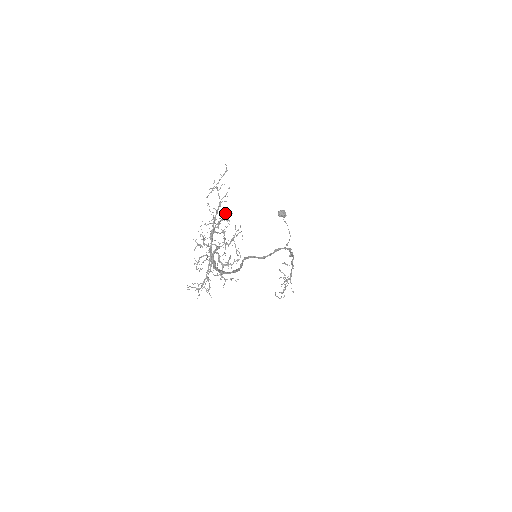
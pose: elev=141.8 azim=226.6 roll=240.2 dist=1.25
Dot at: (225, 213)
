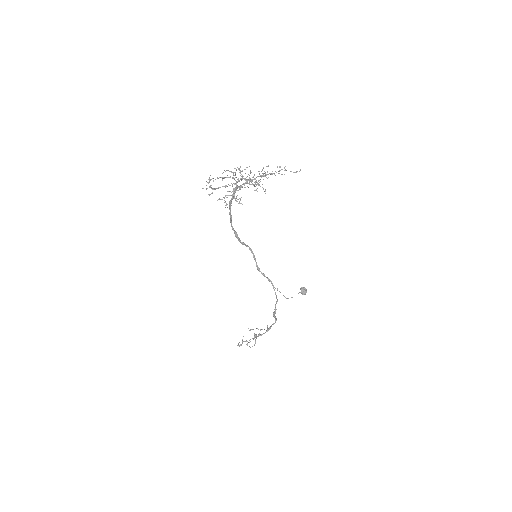
Dot at: occluded
